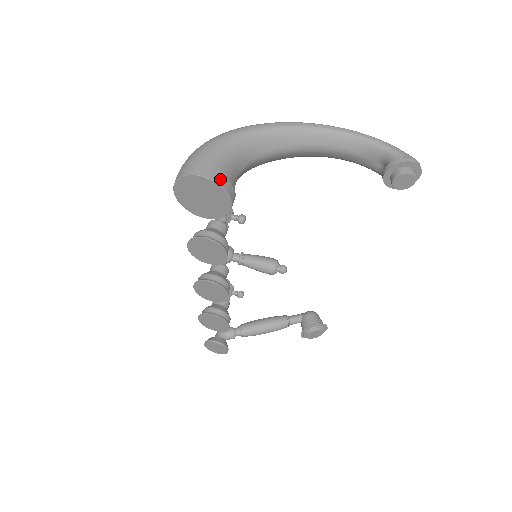
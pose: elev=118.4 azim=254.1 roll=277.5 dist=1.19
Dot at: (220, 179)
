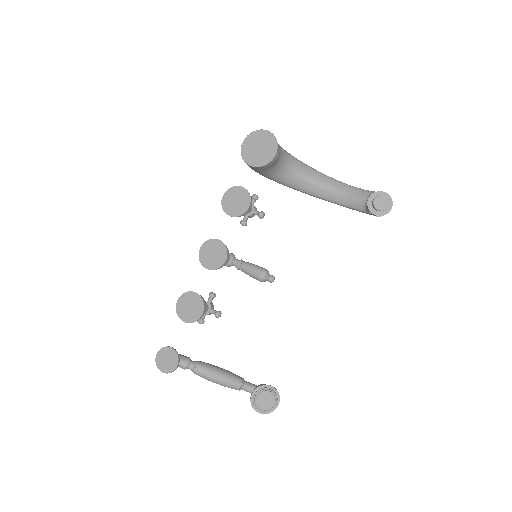
Dot at: (276, 139)
